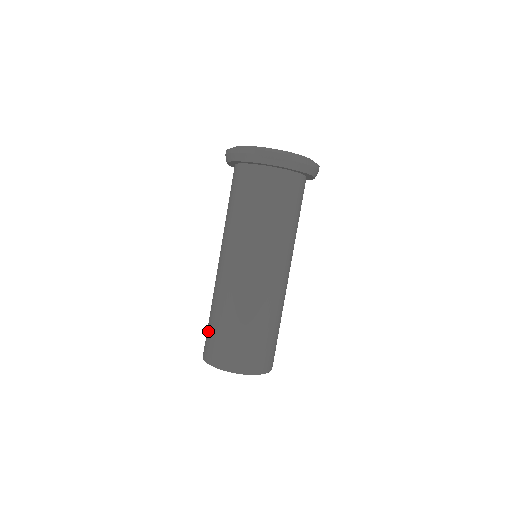
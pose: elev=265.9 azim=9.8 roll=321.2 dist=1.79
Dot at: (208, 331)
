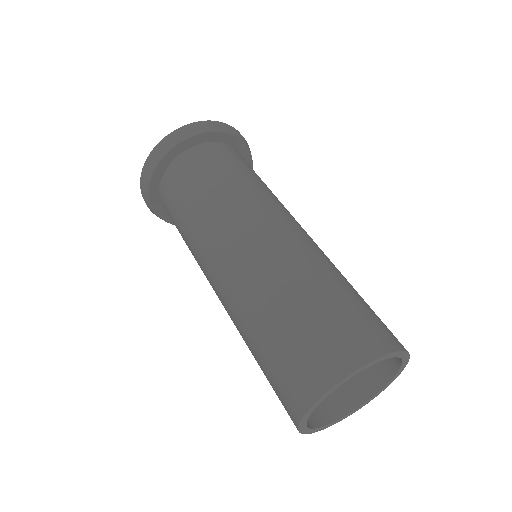
Dot at: (275, 364)
